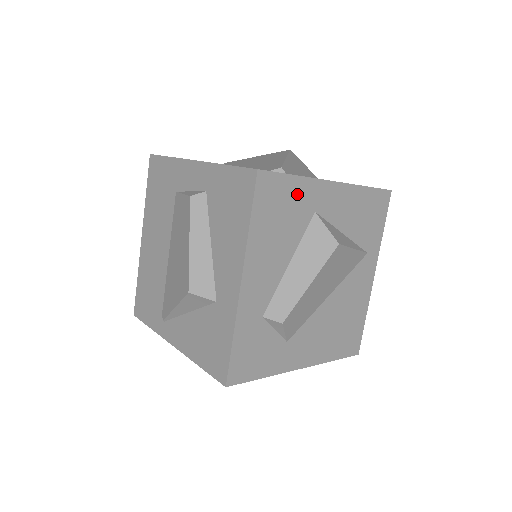
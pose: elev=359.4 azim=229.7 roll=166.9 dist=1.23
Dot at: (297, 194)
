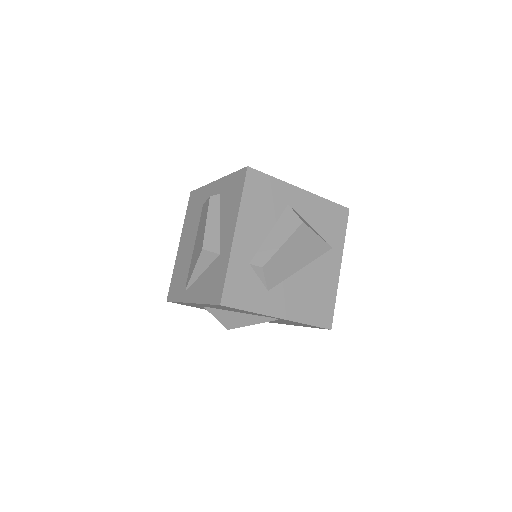
Dot at: (275, 189)
